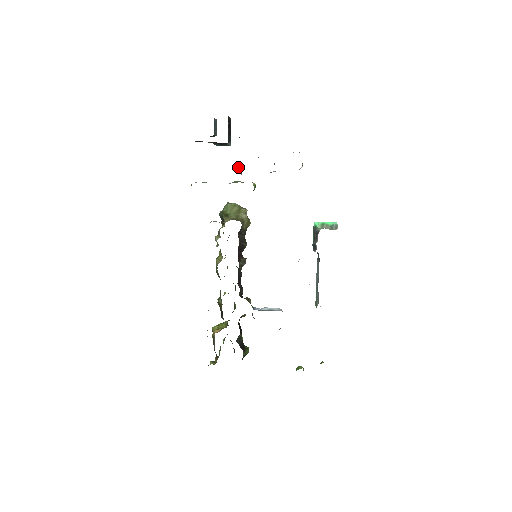
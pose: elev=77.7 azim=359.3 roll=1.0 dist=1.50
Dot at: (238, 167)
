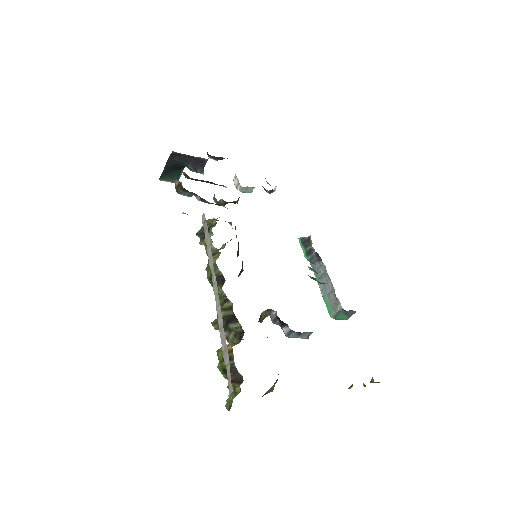
Dot at: occluded
